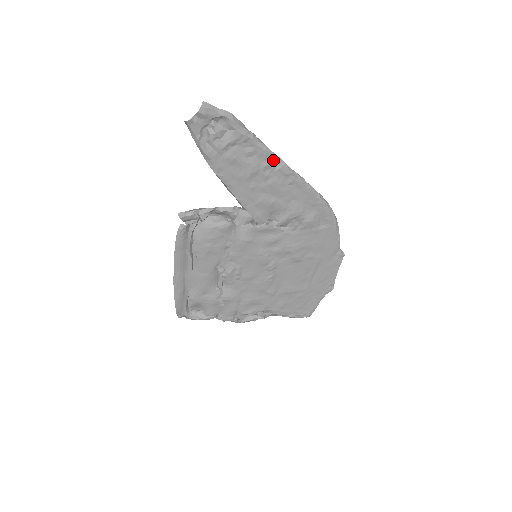
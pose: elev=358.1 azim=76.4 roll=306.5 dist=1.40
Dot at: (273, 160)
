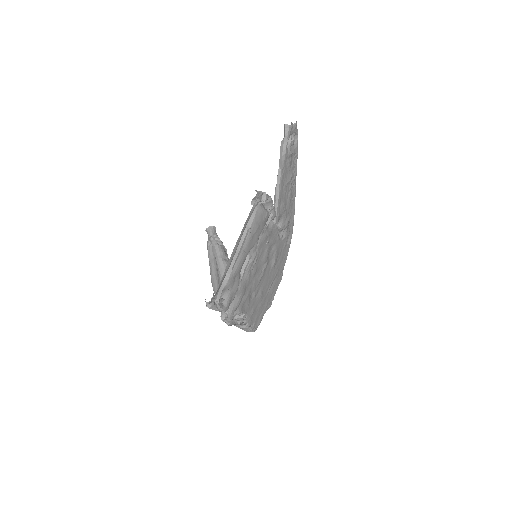
Dot at: (295, 179)
